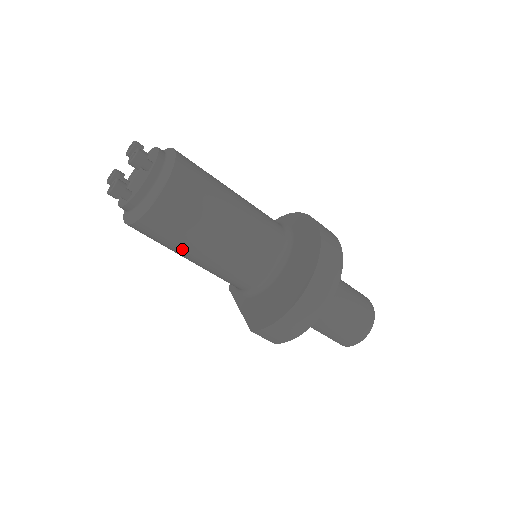
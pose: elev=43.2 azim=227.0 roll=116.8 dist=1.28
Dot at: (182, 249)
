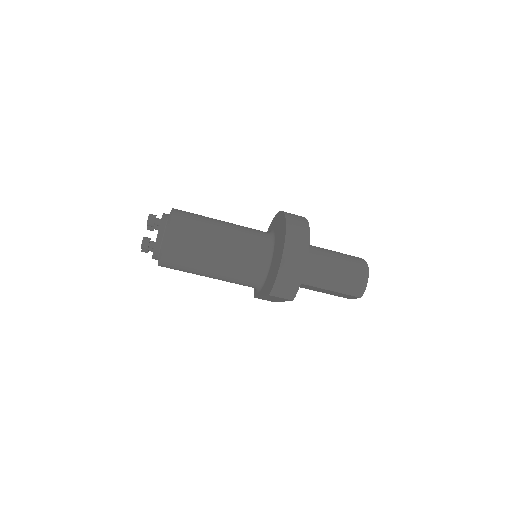
Dot at: (200, 263)
